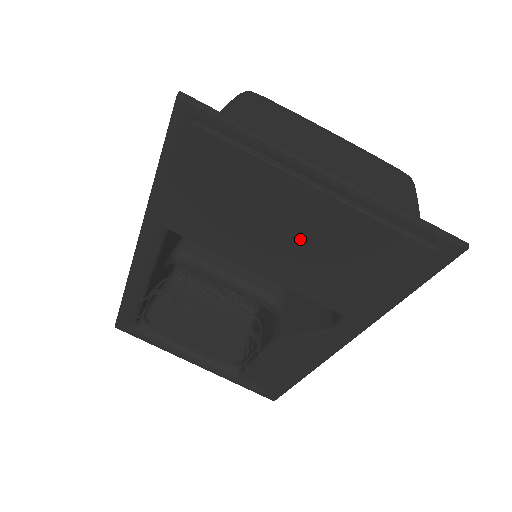
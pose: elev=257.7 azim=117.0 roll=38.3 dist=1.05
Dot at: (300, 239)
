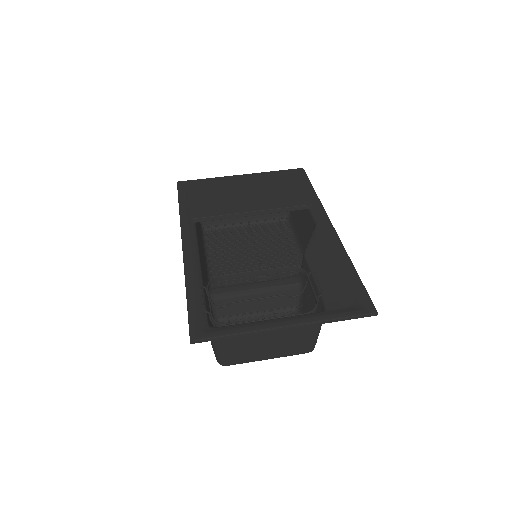
Dot at: (252, 190)
